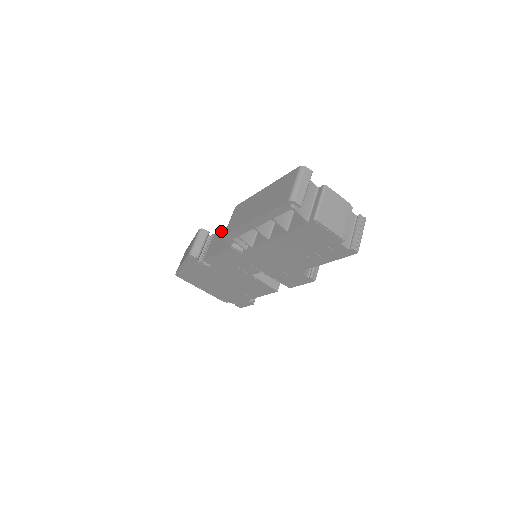
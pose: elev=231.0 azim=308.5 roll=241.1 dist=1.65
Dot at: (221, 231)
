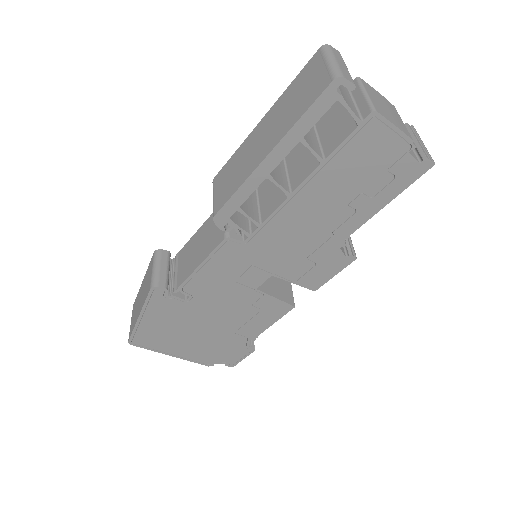
Dot at: (191, 240)
